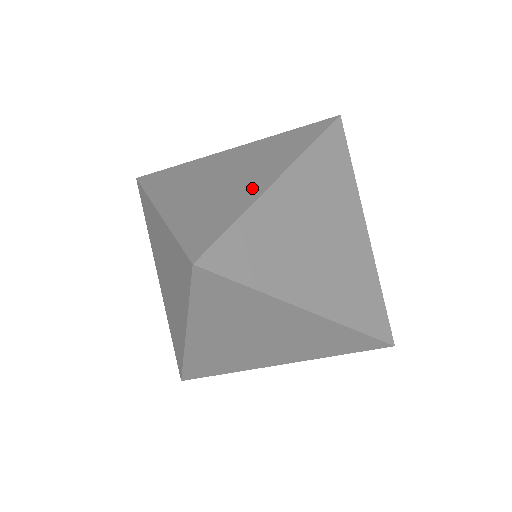
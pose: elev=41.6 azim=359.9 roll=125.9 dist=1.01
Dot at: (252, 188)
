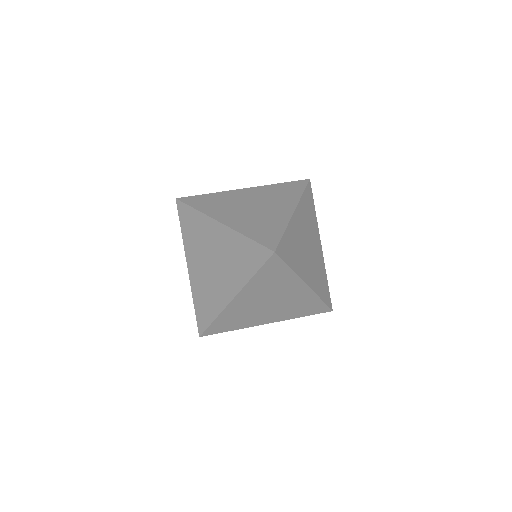
Dot at: (281, 215)
